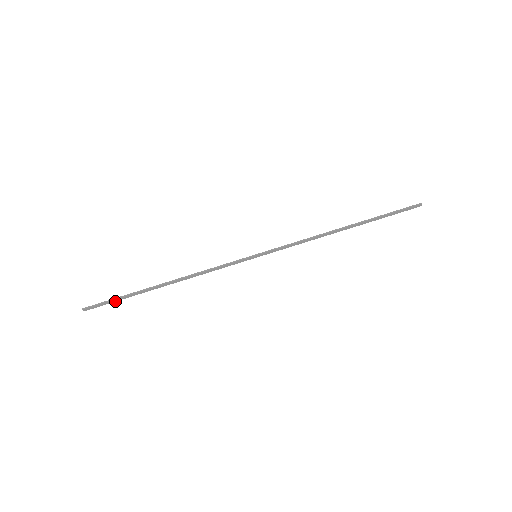
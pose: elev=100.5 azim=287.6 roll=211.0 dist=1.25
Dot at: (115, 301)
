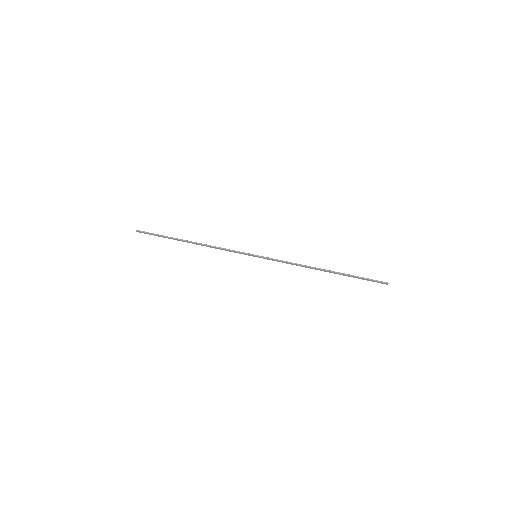
Dot at: occluded
